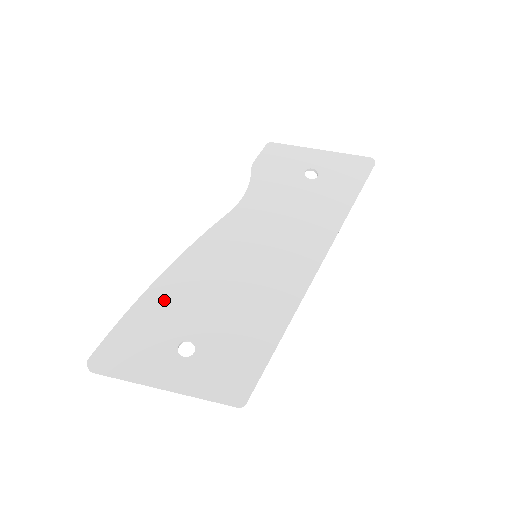
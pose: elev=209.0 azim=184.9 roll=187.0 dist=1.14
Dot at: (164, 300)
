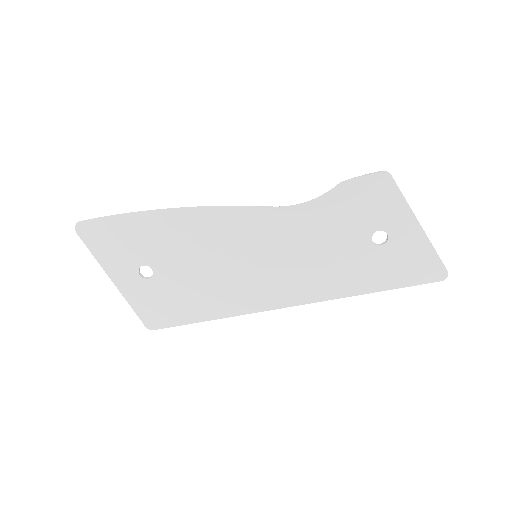
Dot at: (159, 229)
